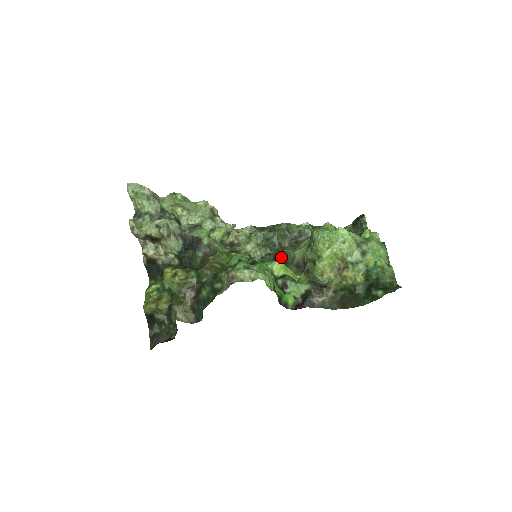
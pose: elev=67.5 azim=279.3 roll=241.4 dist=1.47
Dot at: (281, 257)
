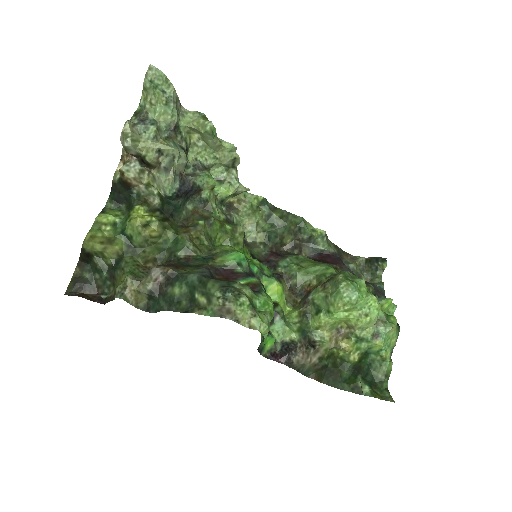
Dot at: (279, 264)
